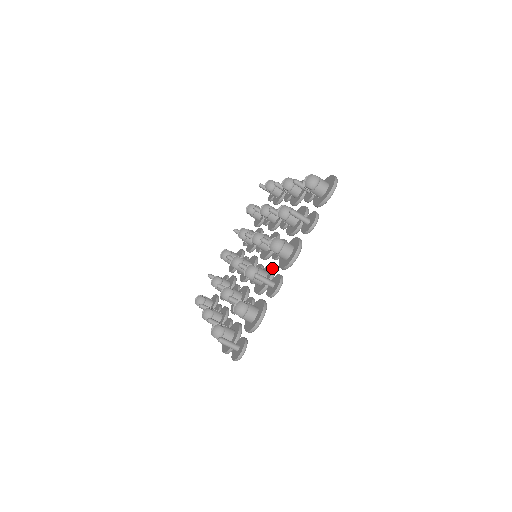
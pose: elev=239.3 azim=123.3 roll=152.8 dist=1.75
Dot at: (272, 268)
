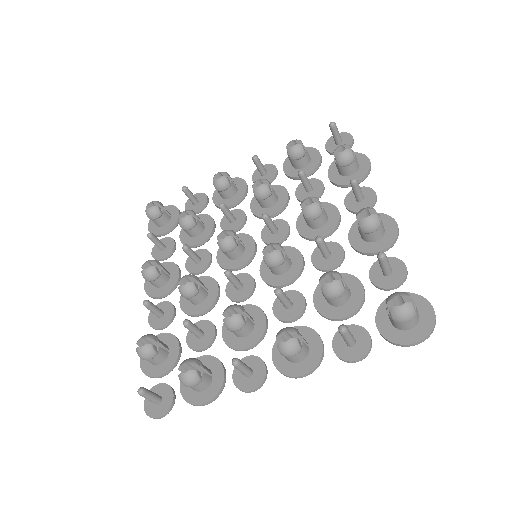
Dot at: (263, 333)
